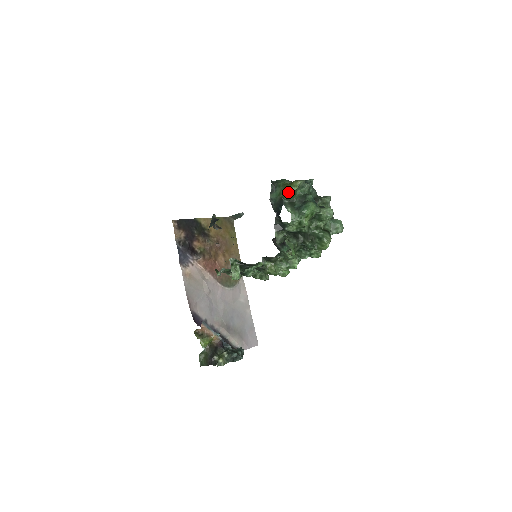
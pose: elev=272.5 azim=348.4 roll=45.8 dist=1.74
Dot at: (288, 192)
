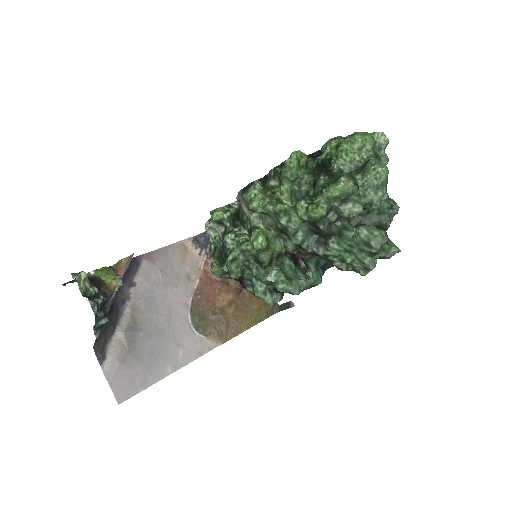
Dot at: (360, 132)
